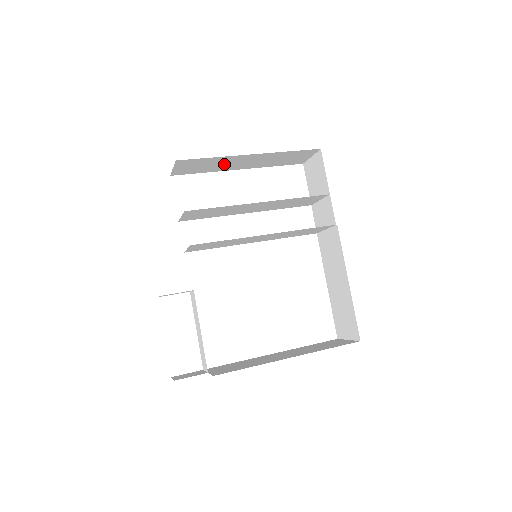
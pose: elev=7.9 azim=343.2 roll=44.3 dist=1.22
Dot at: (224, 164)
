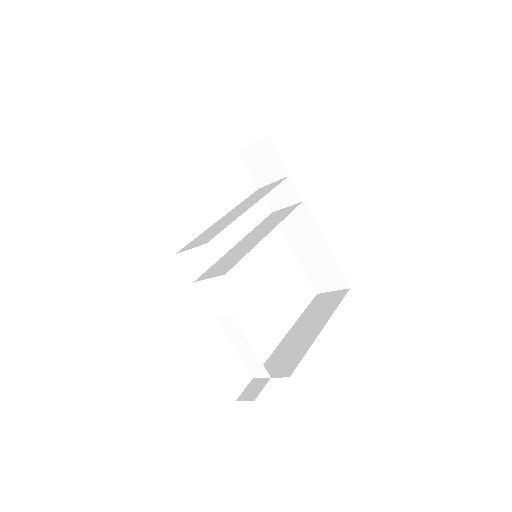
Dot at: occluded
